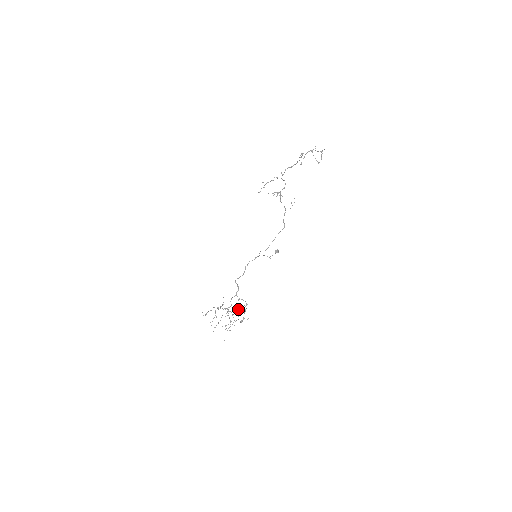
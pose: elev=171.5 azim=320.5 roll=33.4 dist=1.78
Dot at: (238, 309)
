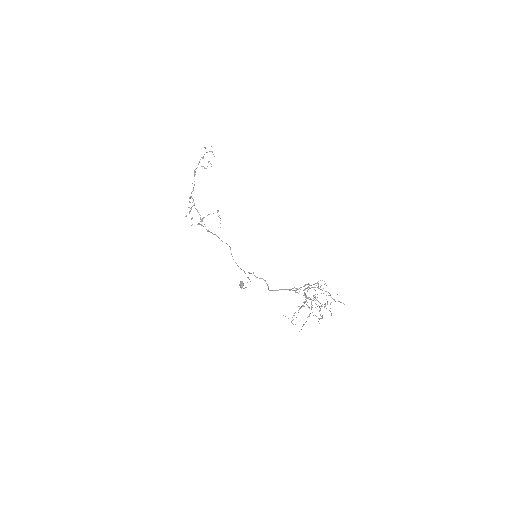
Dot at: occluded
